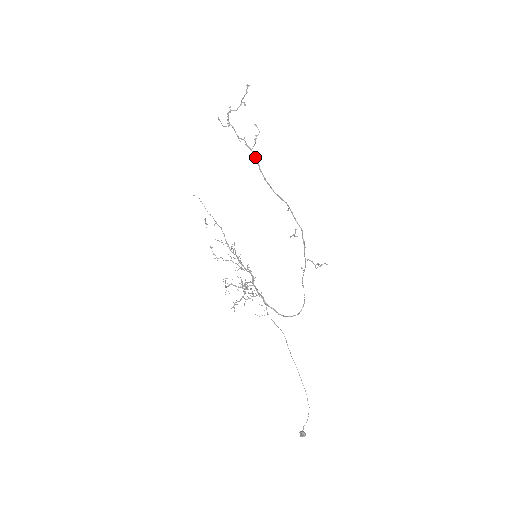
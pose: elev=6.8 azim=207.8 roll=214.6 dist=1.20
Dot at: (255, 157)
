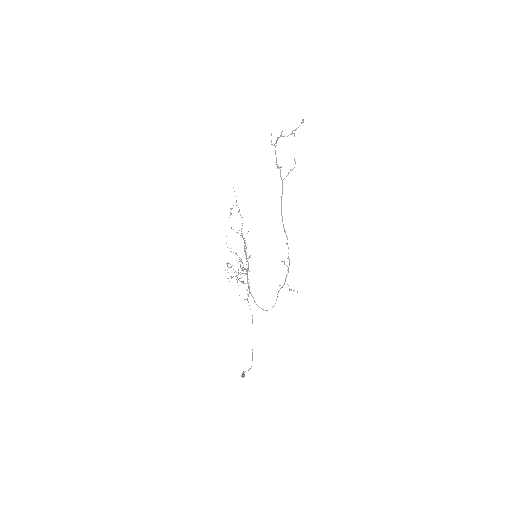
Dot at: (282, 188)
